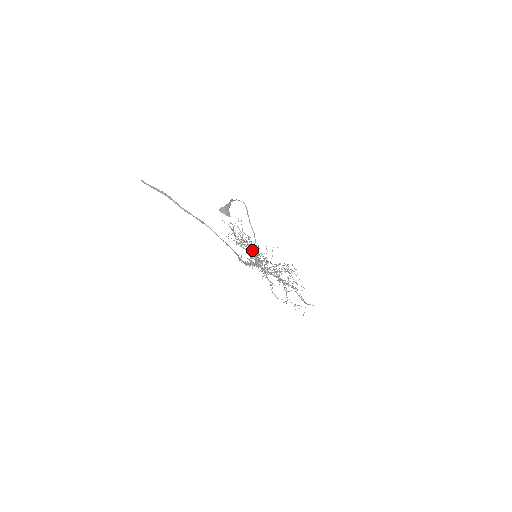
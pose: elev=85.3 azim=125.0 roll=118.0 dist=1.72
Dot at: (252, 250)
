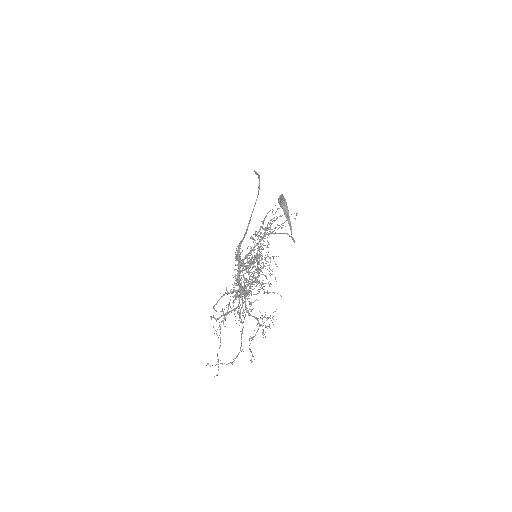
Dot at: (257, 261)
